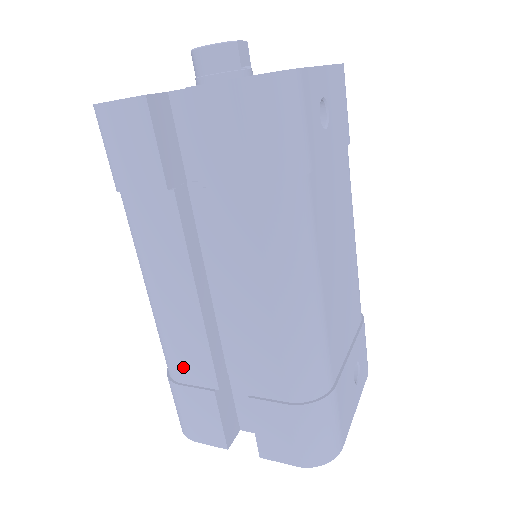
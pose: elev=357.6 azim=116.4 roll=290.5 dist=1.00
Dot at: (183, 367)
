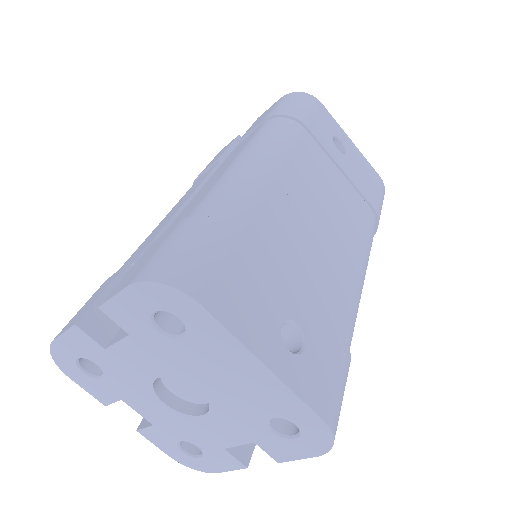
Dot at: (125, 264)
